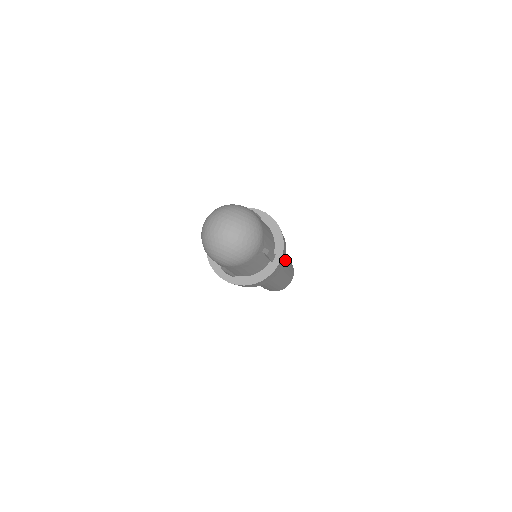
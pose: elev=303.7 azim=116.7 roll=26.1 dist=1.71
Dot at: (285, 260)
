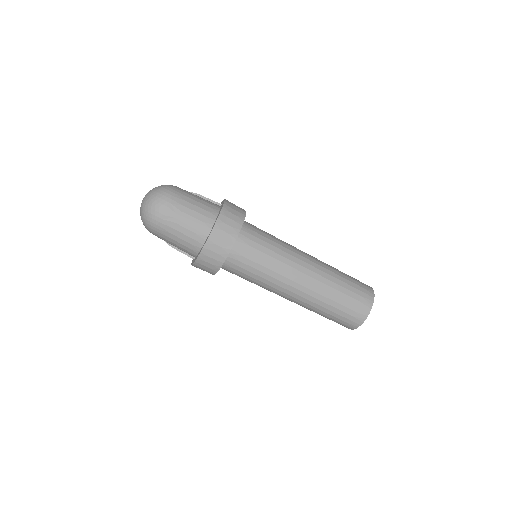
Dot at: (299, 264)
